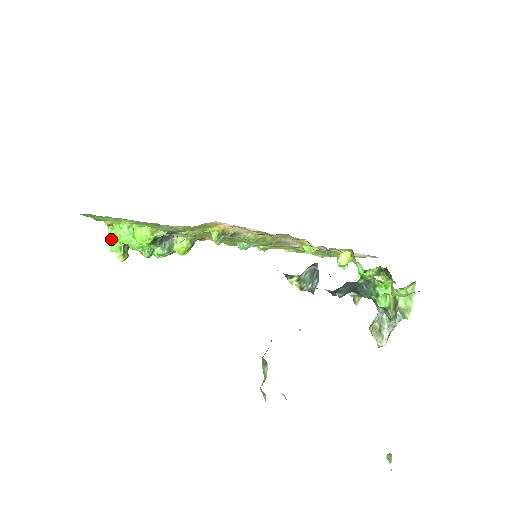
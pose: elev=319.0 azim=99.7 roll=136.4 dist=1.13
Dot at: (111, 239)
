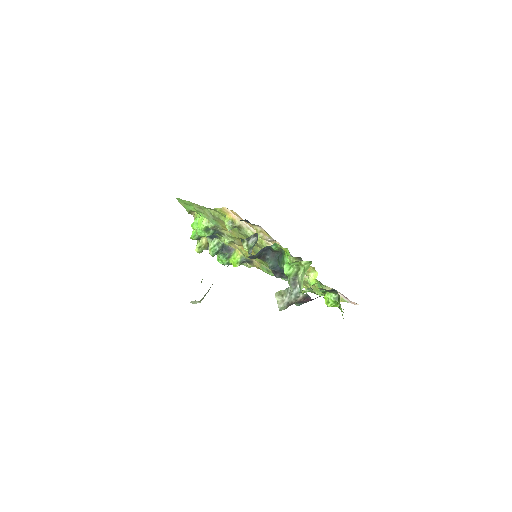
Dot at: (194, 232)
